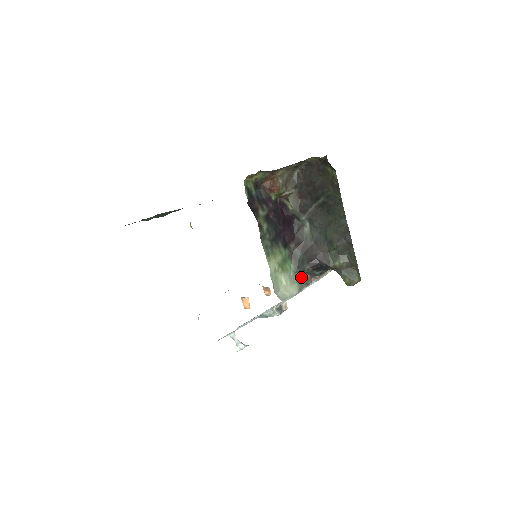
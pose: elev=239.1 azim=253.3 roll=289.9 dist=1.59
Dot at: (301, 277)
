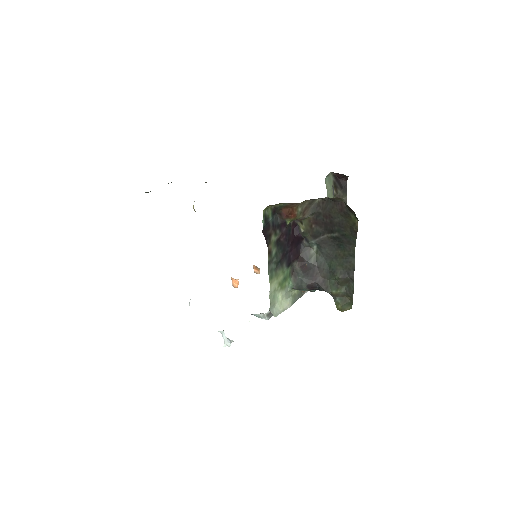
Dot at: (296, 290)
